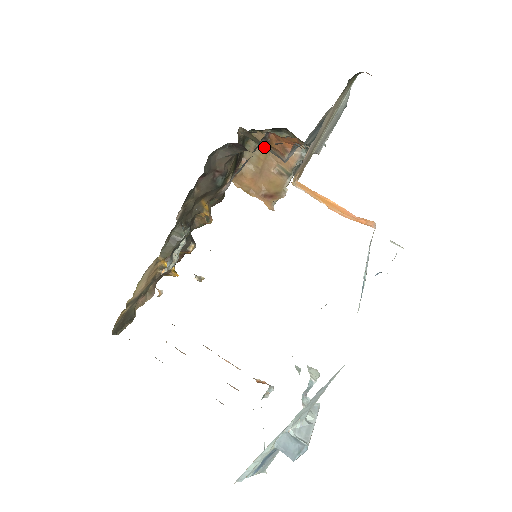
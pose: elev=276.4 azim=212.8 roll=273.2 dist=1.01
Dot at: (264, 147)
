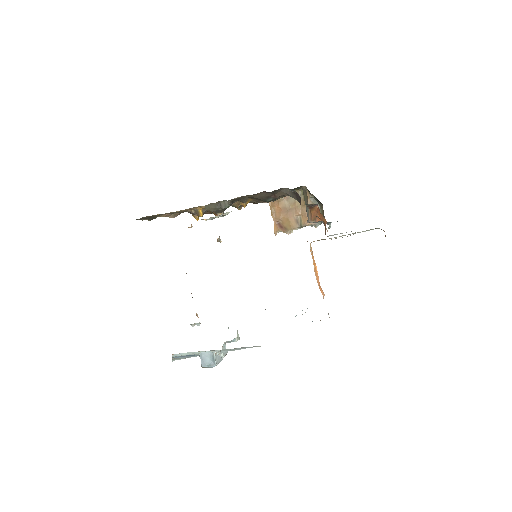
Dot at: (306, 206)
